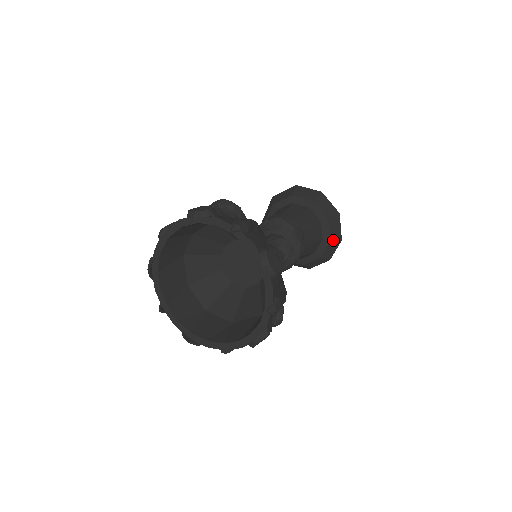
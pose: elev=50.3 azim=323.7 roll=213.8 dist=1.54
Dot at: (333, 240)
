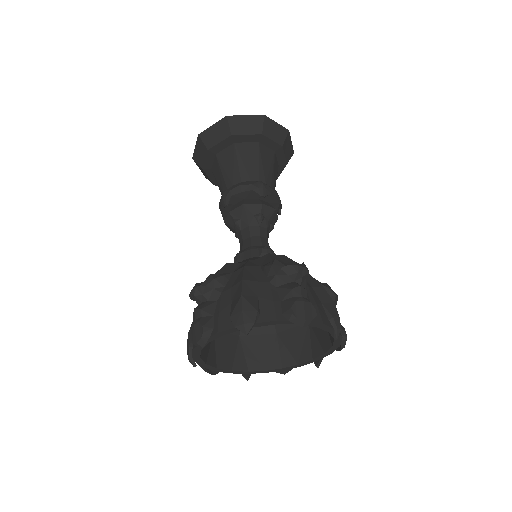
Dot at: occluded
